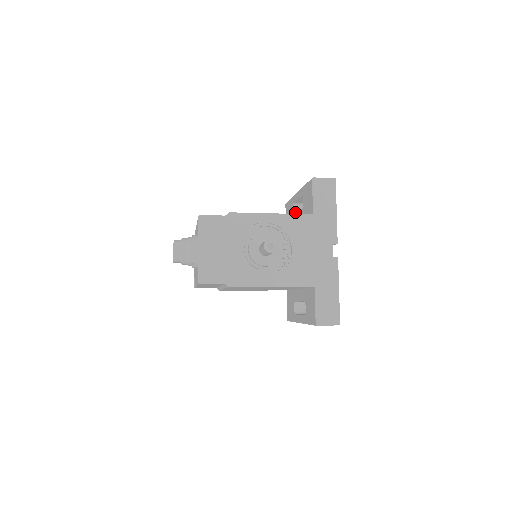
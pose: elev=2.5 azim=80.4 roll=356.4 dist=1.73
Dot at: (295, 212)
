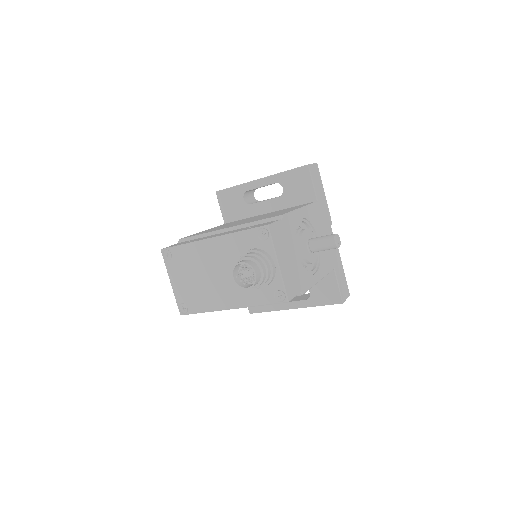
Dot at: (246, 200)
